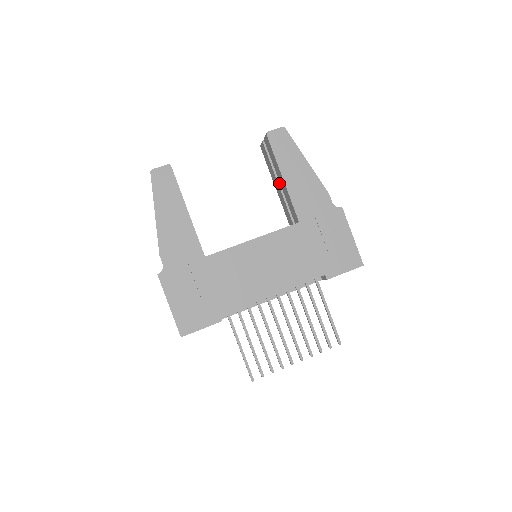
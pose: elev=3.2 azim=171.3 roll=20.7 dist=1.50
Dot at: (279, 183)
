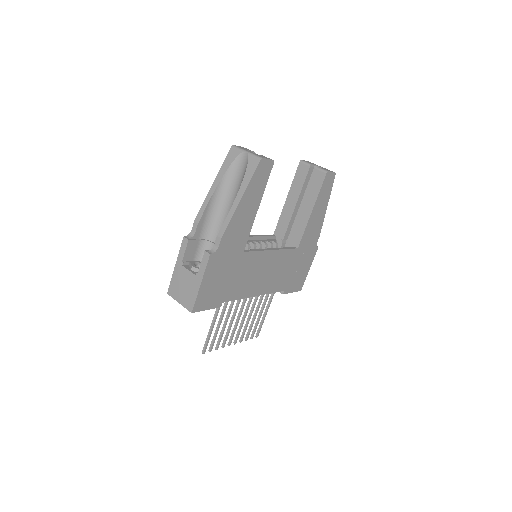
Dot at: (297, 204)
